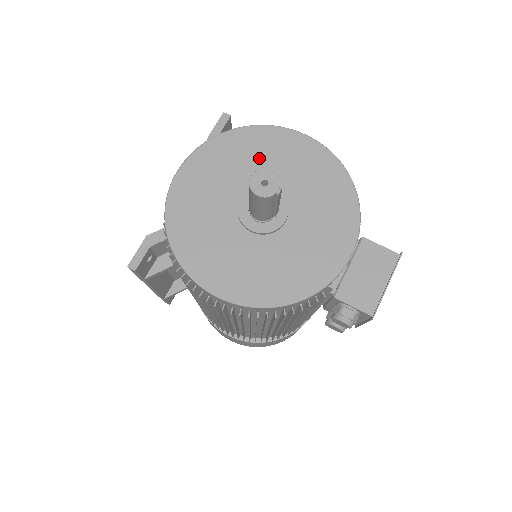
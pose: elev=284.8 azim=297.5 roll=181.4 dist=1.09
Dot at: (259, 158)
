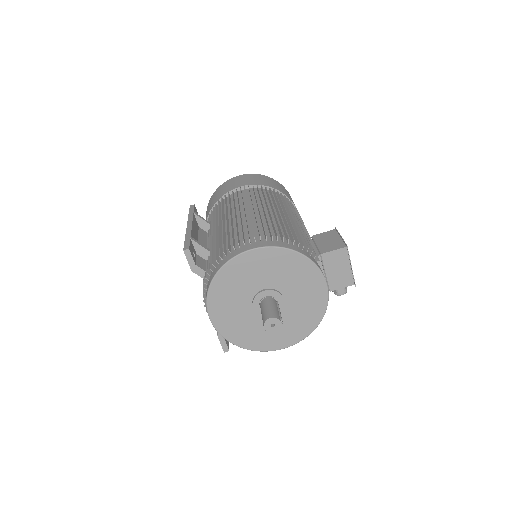
Dot at: (241, 282)
